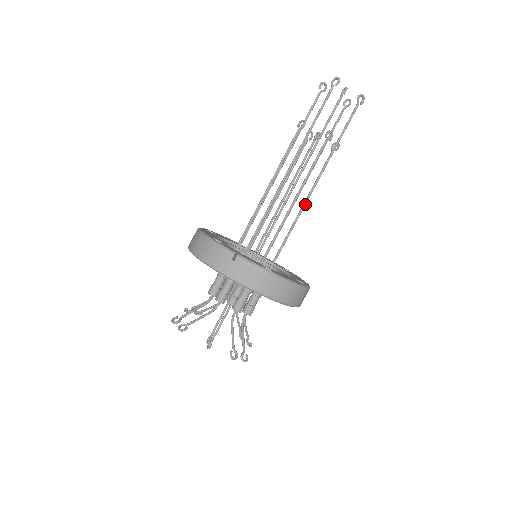
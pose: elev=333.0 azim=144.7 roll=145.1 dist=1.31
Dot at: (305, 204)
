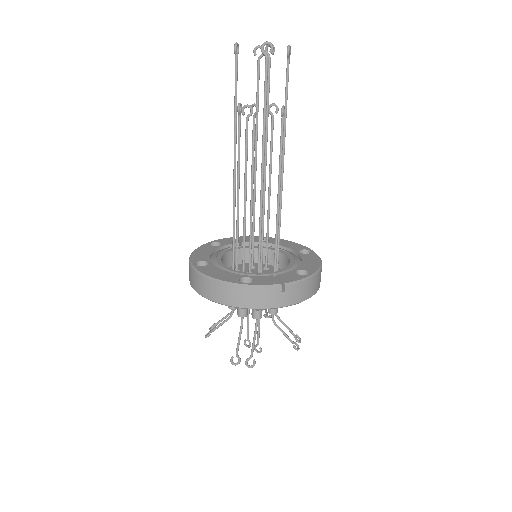
Dot at: (282, 187)
